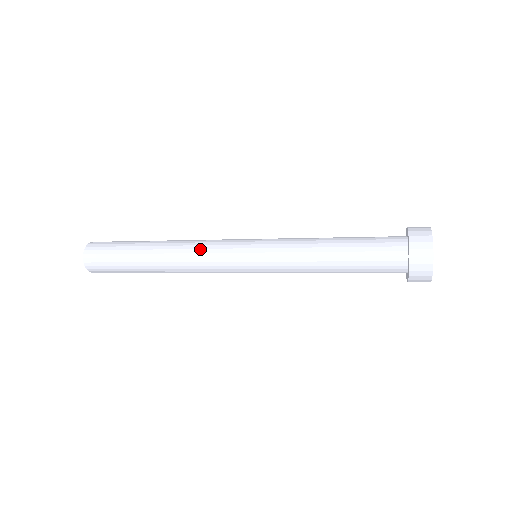
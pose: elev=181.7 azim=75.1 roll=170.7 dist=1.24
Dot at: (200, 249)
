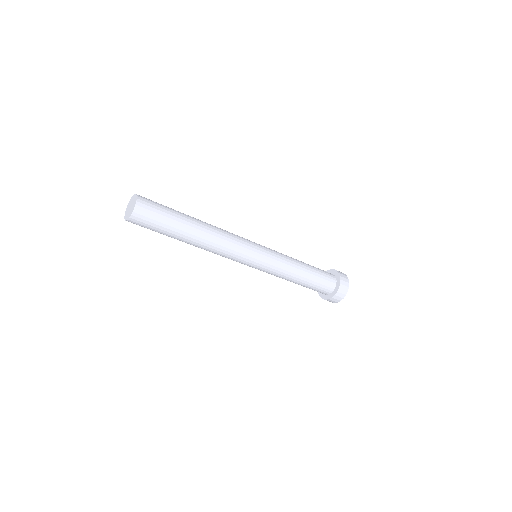
Dot at: (231, 242)
